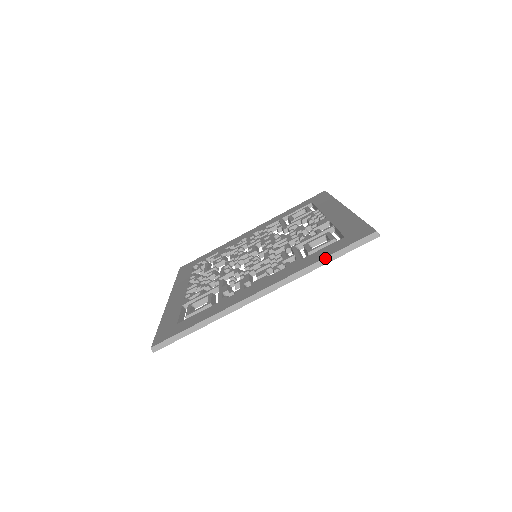
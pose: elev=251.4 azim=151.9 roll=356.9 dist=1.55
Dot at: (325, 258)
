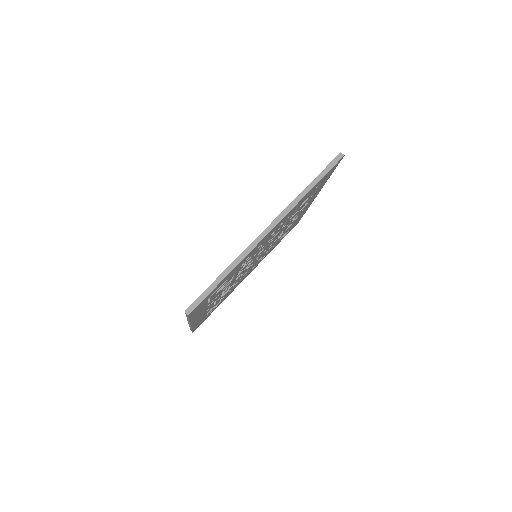
Dot at: (310, 184)
